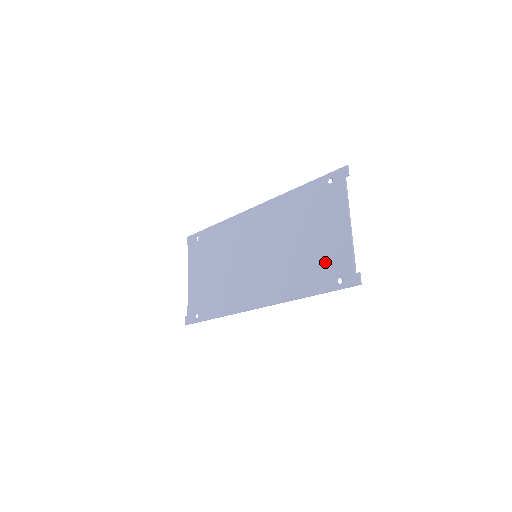
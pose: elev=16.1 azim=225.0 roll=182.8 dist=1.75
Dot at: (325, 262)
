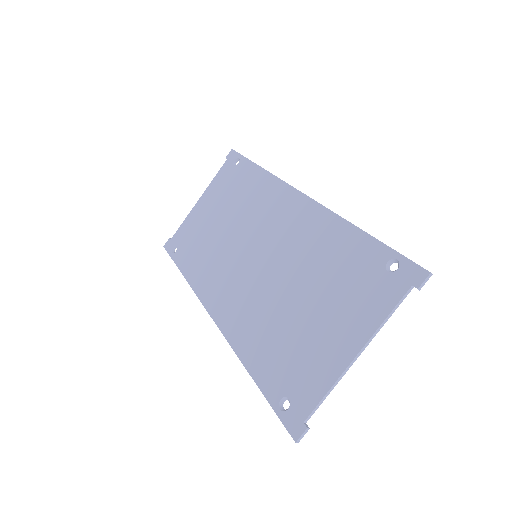
Dot at: (294, 362)
